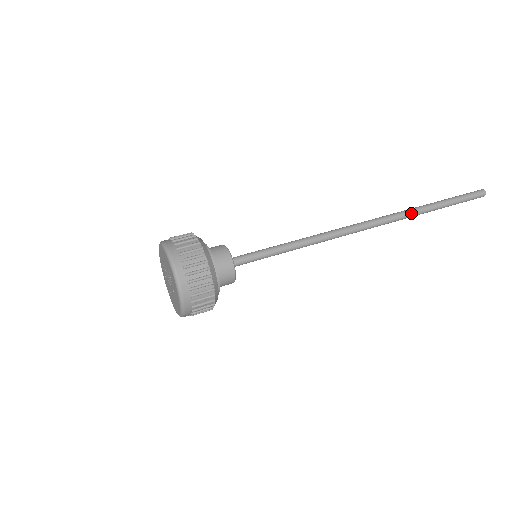
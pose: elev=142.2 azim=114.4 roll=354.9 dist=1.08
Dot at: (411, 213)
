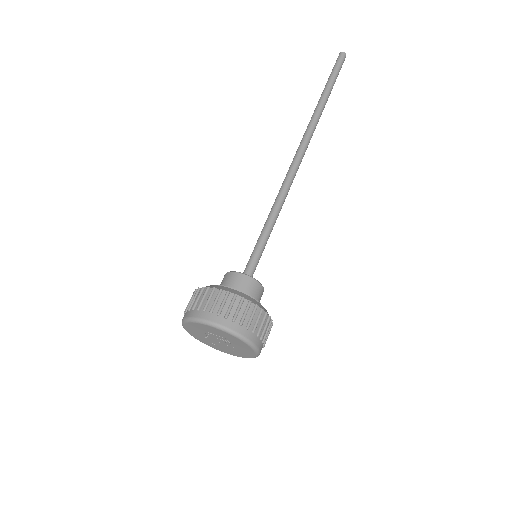
Dot at: (319, 117)
